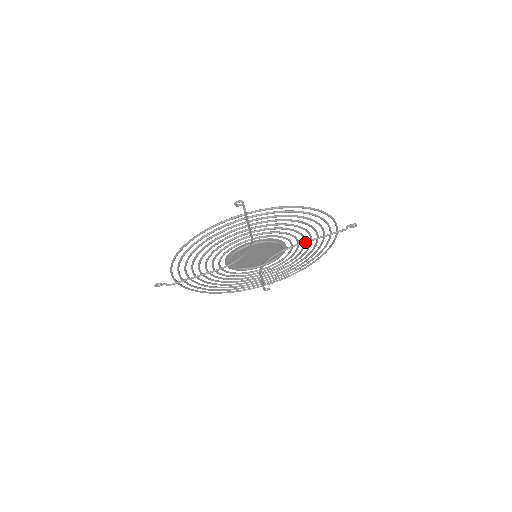
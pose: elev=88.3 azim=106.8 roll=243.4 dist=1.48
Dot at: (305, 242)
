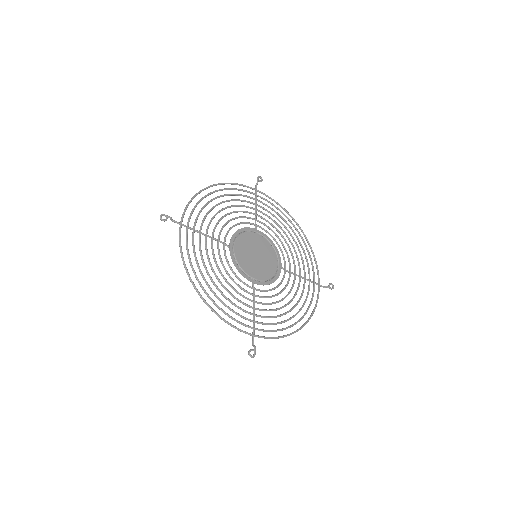
Dot at: (294, 275)
